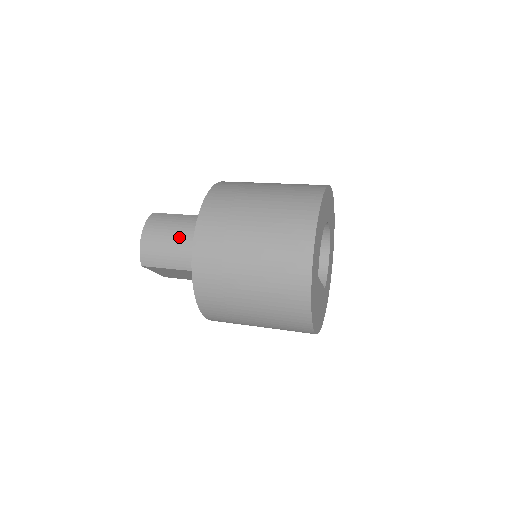
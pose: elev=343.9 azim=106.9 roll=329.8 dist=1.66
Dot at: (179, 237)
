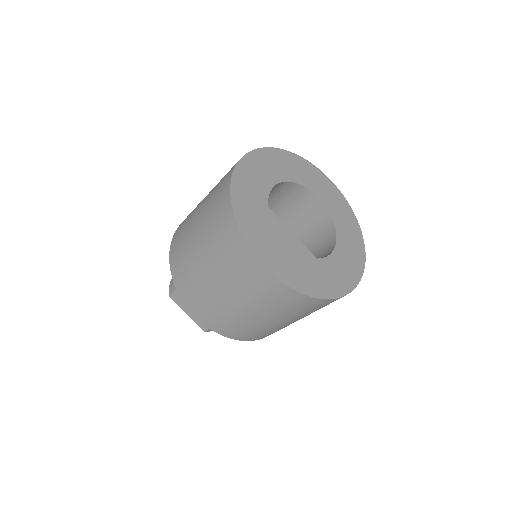
Dot at: occluded
